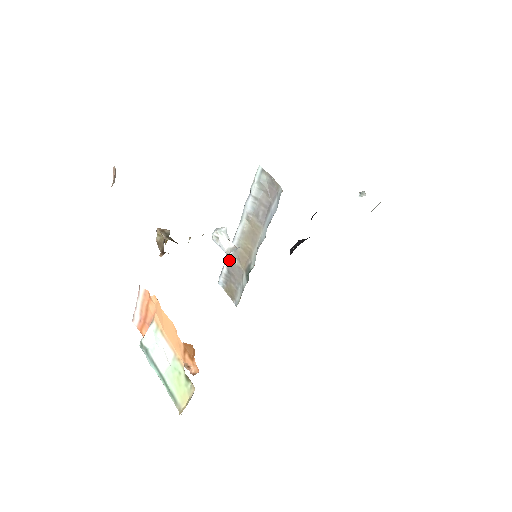
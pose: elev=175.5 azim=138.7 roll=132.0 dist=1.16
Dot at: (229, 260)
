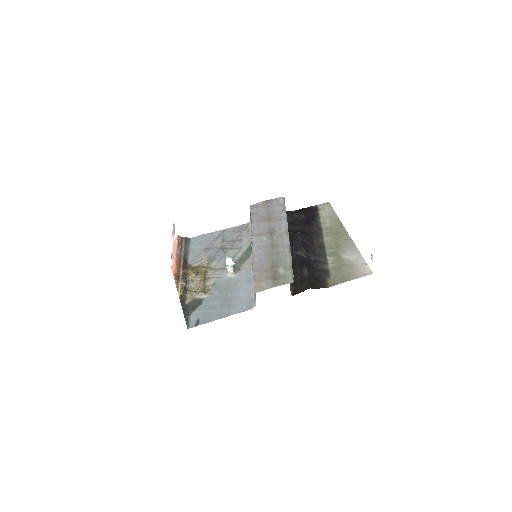
Dot at: (251, 228)
